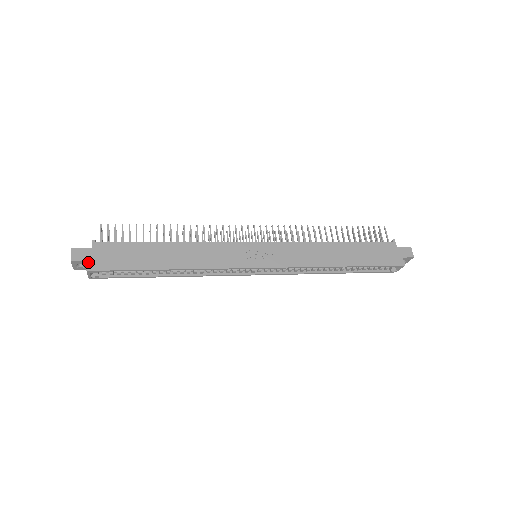
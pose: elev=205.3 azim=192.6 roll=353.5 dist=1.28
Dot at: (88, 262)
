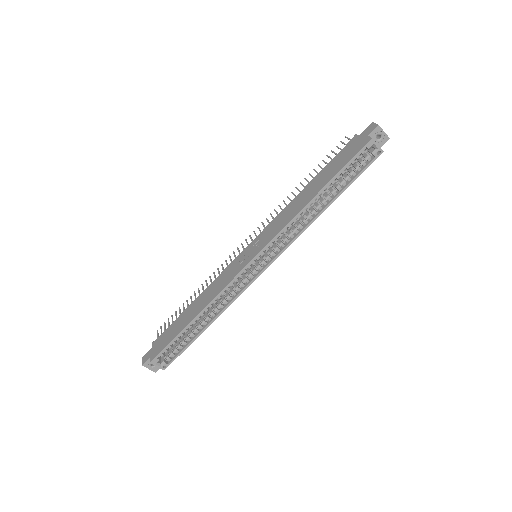
Dot at: (150, 357)
